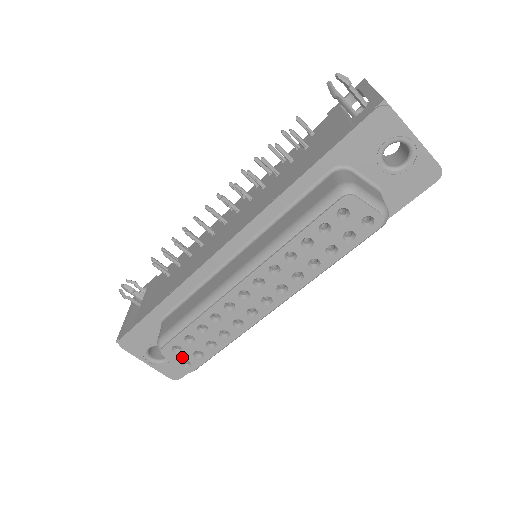
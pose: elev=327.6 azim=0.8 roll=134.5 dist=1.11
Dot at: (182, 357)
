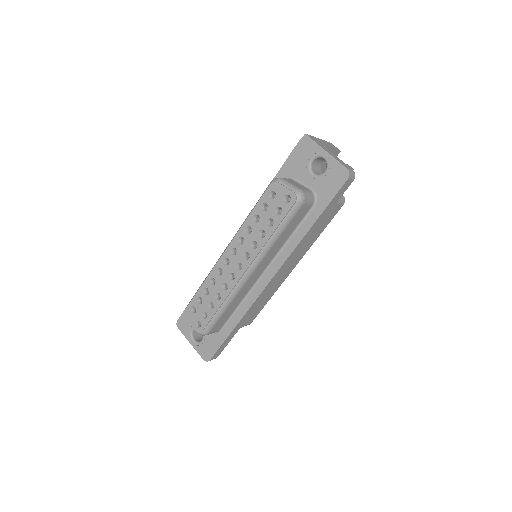
Dot at: (196, 317)
